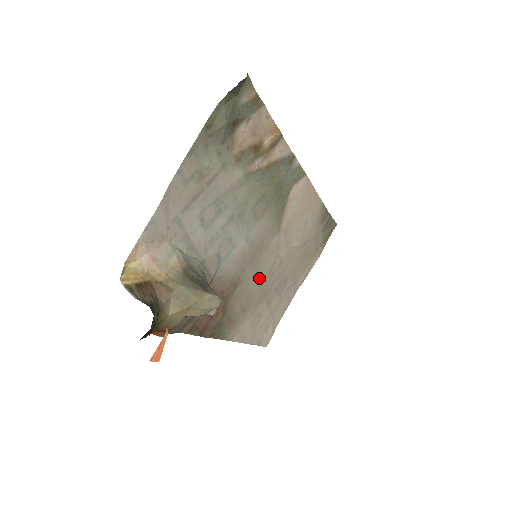
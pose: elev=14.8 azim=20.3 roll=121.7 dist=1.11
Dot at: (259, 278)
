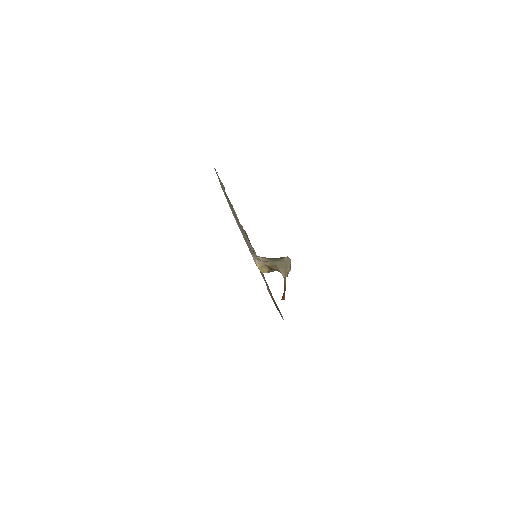
Dot at: (261, 272)
